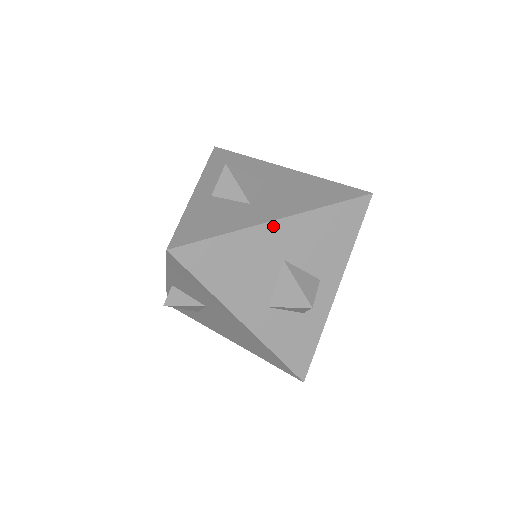
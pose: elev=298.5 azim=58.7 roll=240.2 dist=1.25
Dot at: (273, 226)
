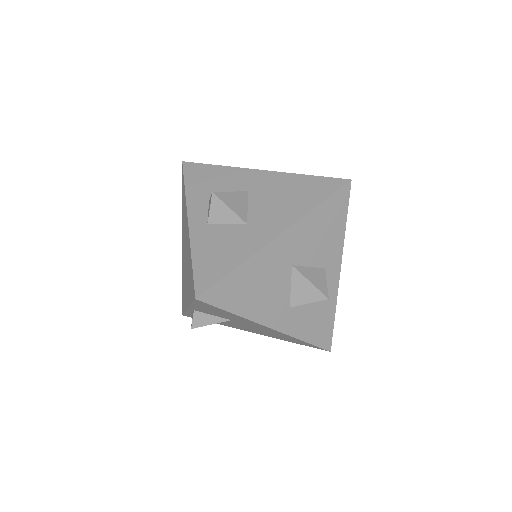
Dot at: (277, 242)
